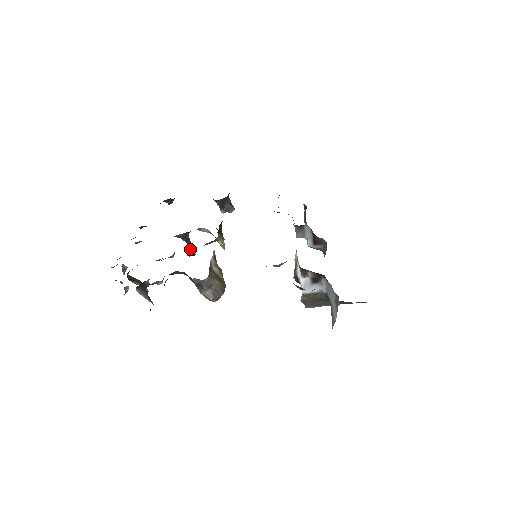
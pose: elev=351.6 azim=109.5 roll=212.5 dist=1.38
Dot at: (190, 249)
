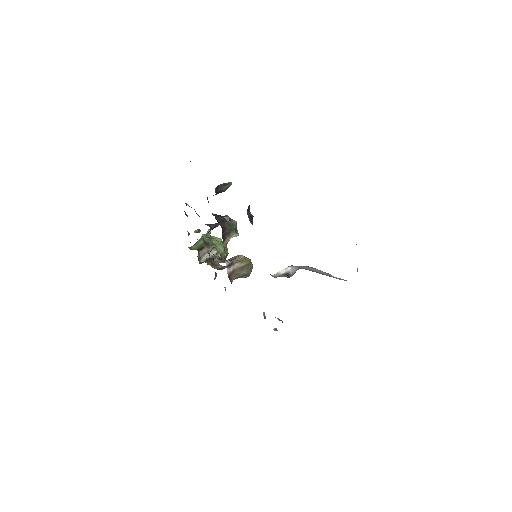
Dot at: occluded
